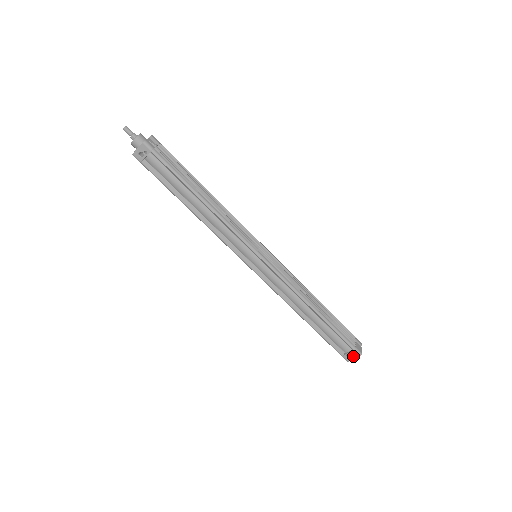
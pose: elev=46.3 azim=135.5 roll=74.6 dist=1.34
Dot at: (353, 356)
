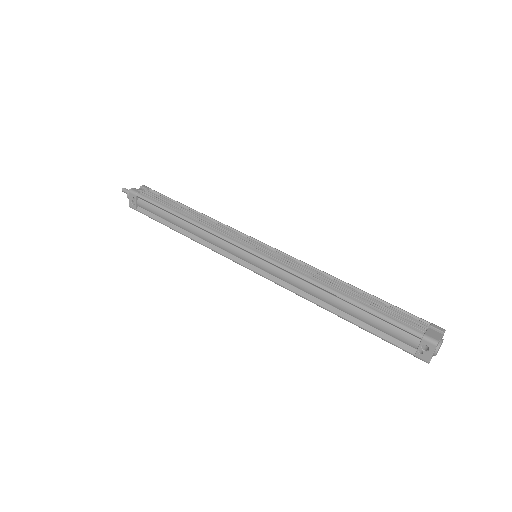
Dot at: (428, 350)
